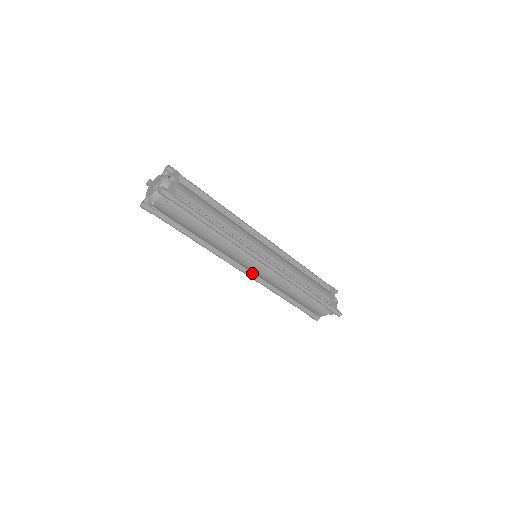
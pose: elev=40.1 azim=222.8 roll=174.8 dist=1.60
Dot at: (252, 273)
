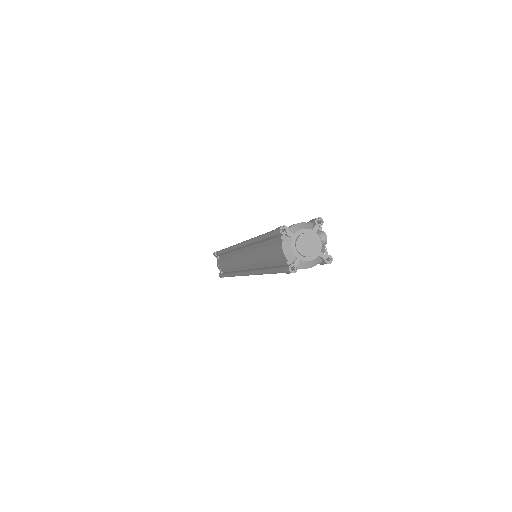
Dot at: occluded
